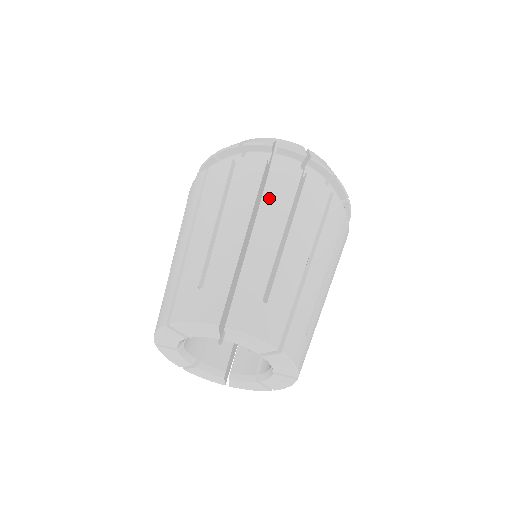
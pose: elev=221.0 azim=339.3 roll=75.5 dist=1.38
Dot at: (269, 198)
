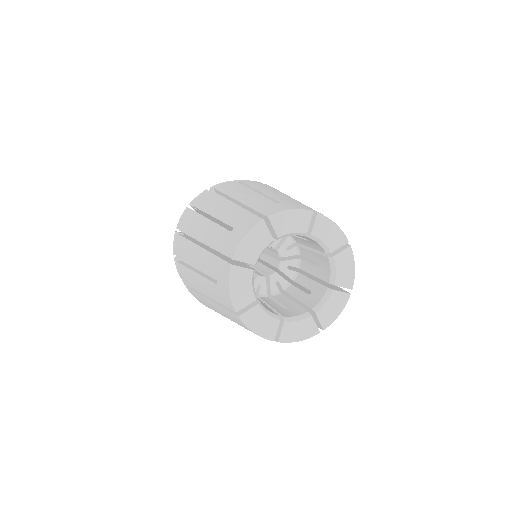
Dot at: occluded
